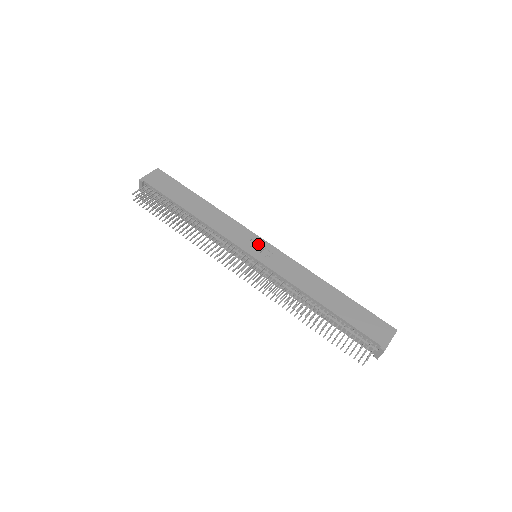
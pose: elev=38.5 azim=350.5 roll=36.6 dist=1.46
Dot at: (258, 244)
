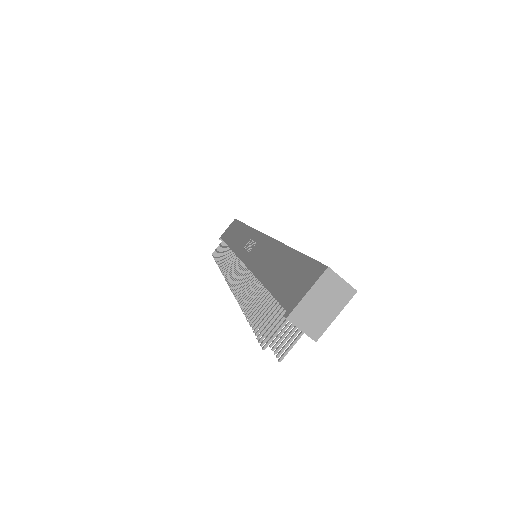
Dot at: (253, 241)
